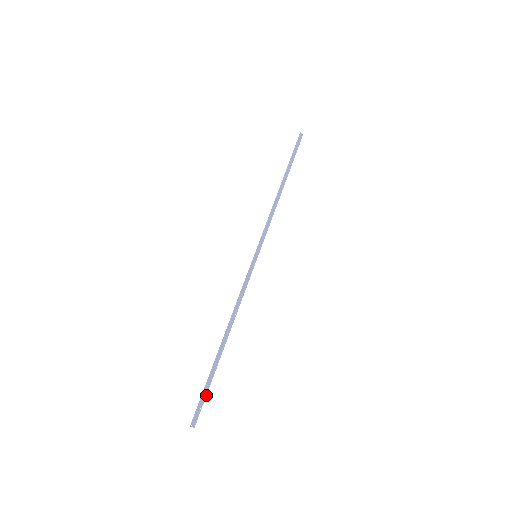
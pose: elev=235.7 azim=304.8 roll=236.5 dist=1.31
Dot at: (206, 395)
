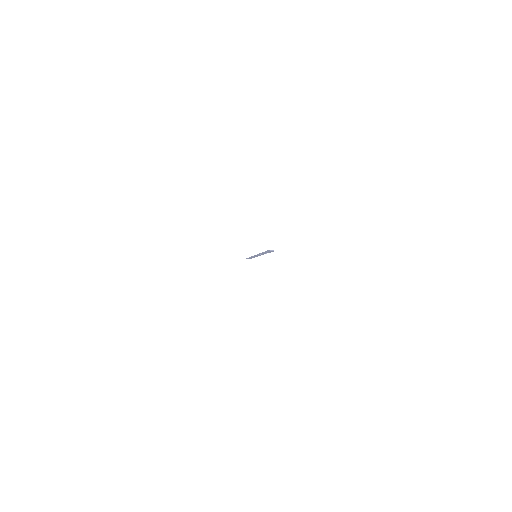
Dot at: (270, 252)
